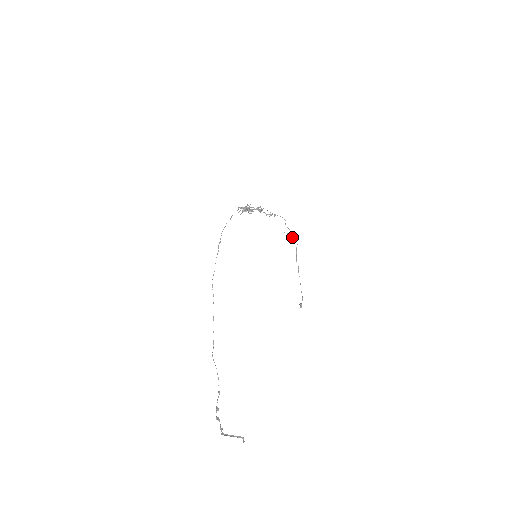
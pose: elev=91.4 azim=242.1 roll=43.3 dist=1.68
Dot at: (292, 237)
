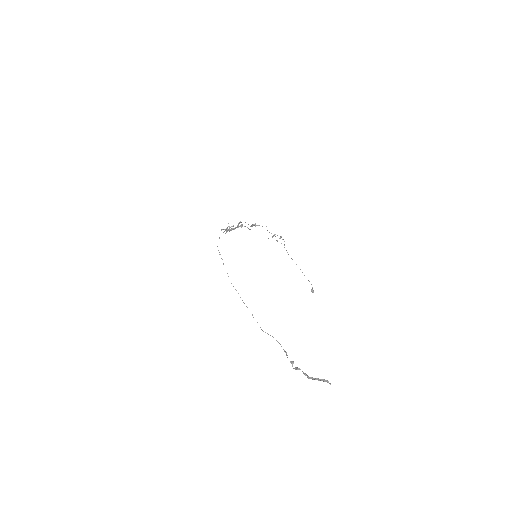
Dot at: occluded
